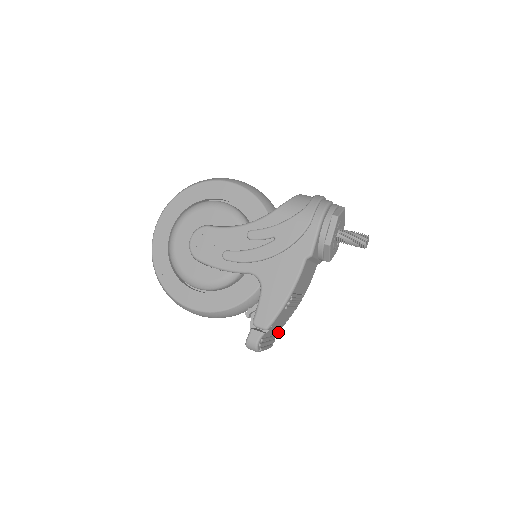
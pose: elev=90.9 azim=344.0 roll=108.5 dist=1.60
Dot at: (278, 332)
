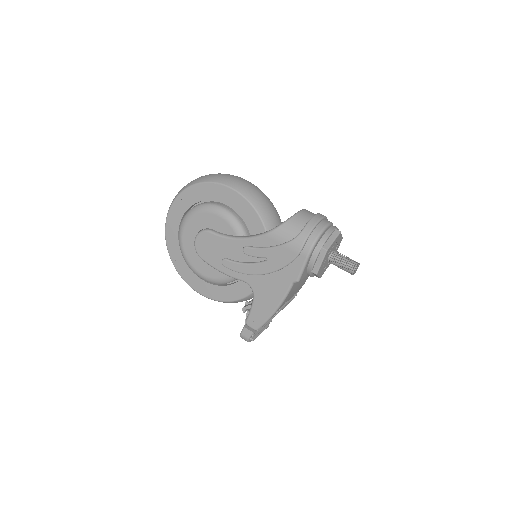
Dot at: occluded
